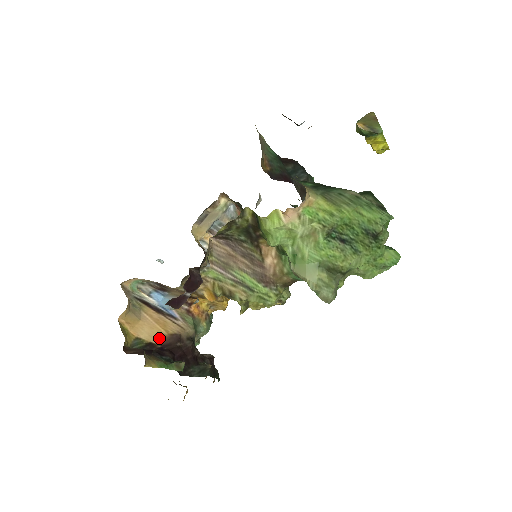
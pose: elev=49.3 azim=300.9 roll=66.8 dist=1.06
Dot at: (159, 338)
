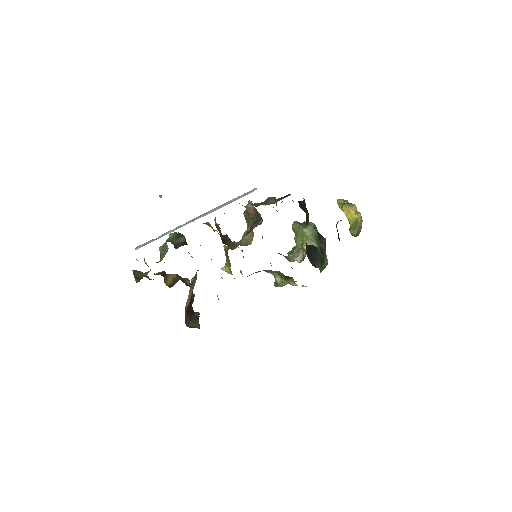
Dot at: (189, 300)
